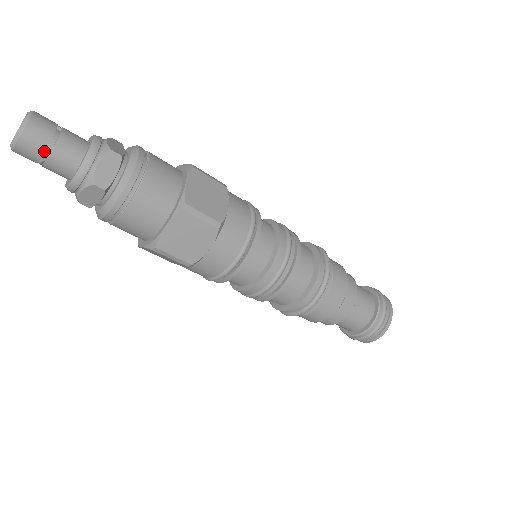
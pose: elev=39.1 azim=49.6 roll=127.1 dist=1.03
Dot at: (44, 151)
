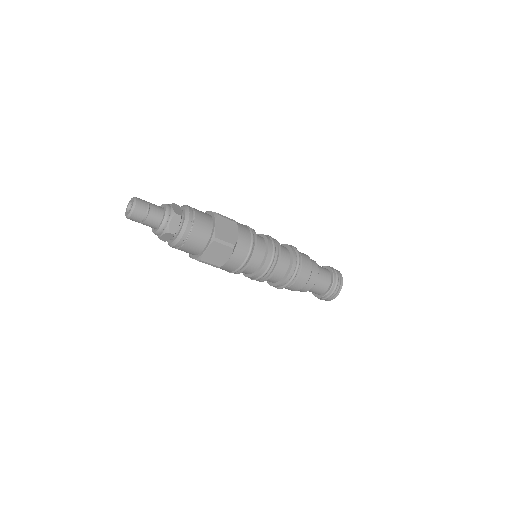
Dot at: occluded
